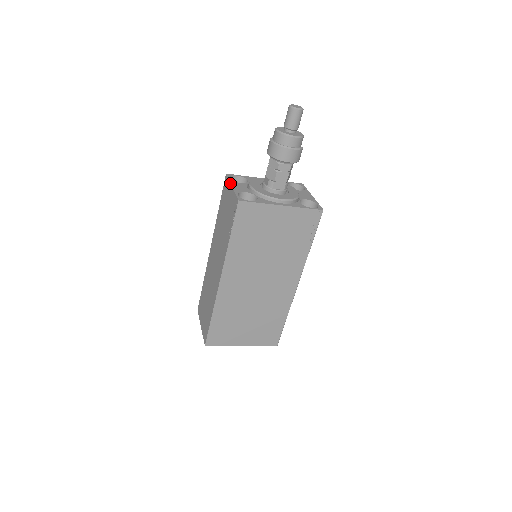
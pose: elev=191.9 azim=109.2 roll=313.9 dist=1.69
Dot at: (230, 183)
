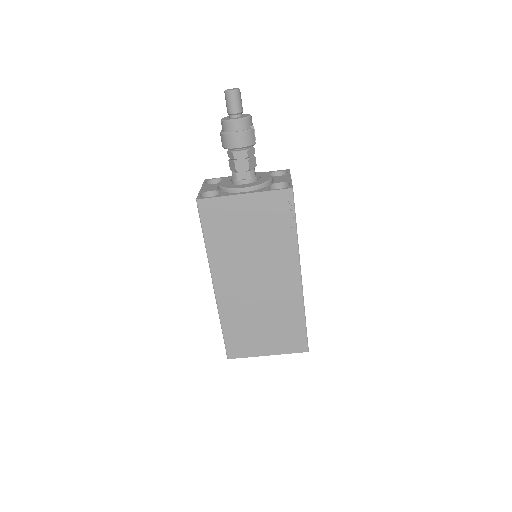
Dot at: occluded
